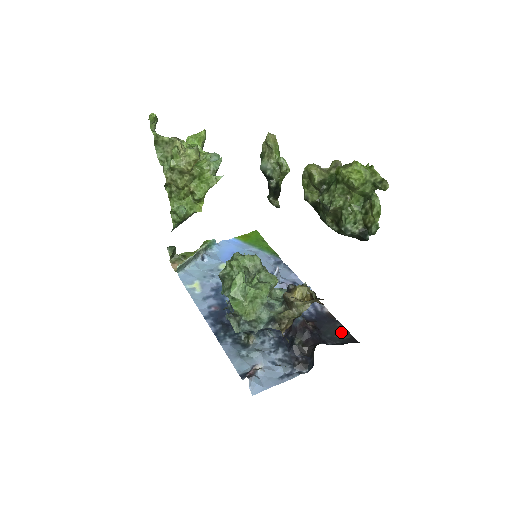
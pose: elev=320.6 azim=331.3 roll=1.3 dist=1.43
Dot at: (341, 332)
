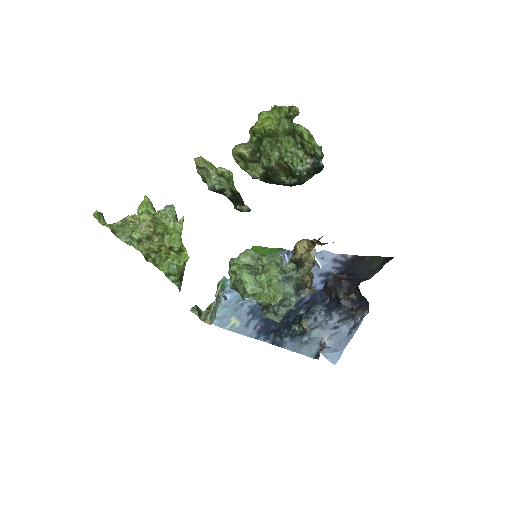
Dot at: (373, 262)
